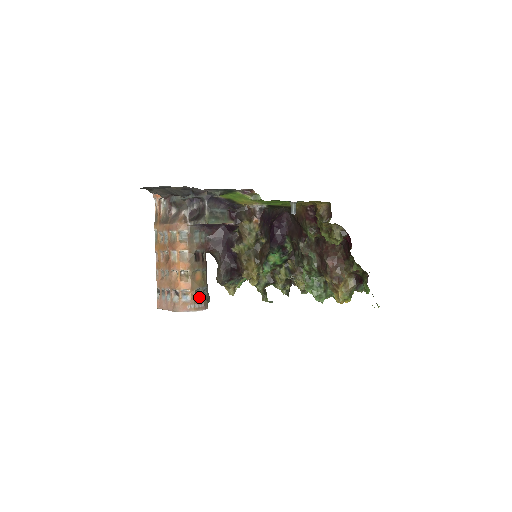
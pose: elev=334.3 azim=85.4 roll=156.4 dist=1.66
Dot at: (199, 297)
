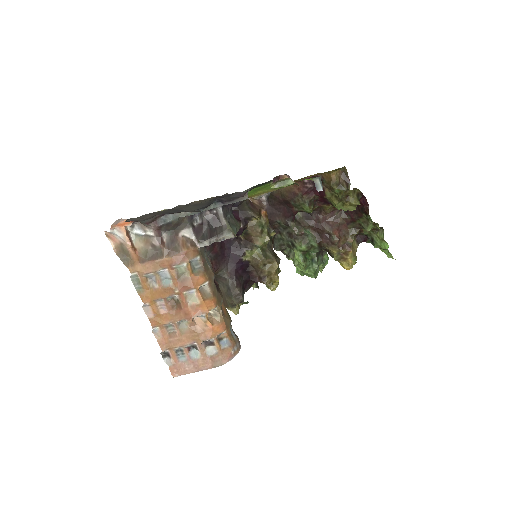
Dot at: (233, 333)
